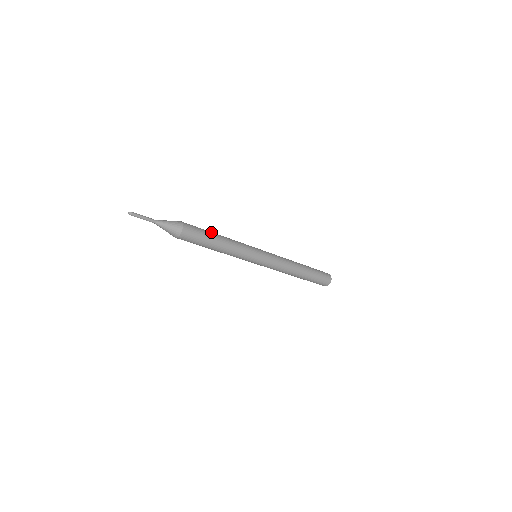
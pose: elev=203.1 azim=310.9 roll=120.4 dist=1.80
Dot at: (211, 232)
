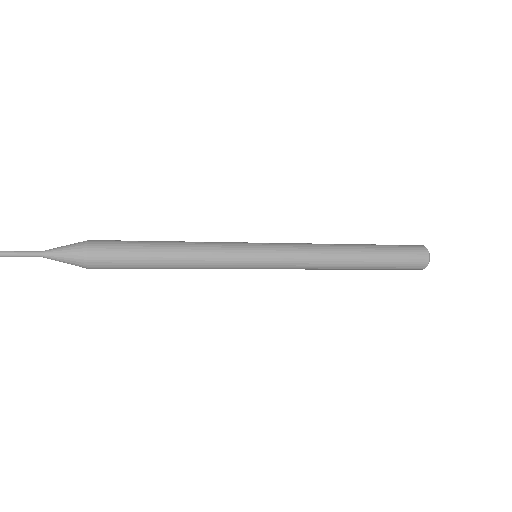
Dot at: (149, 257)
